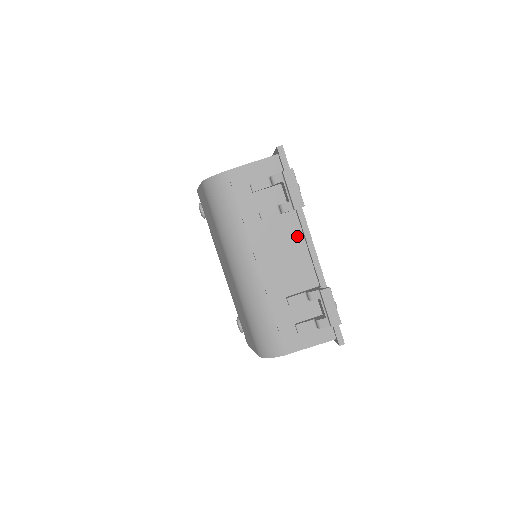
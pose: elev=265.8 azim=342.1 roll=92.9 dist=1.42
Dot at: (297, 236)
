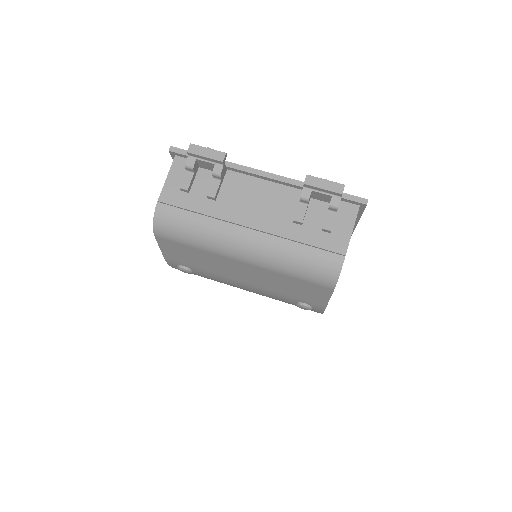
Dot at: (249, 182)
